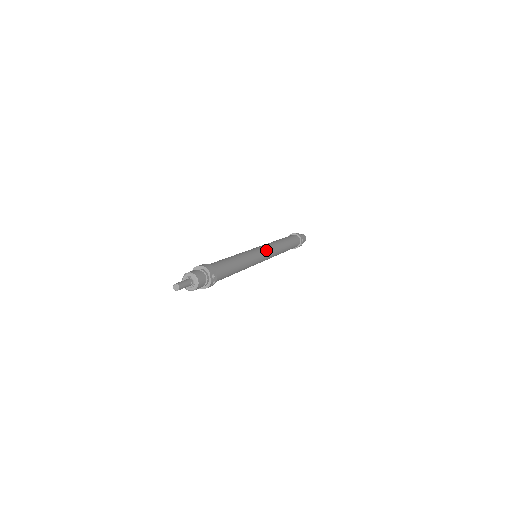
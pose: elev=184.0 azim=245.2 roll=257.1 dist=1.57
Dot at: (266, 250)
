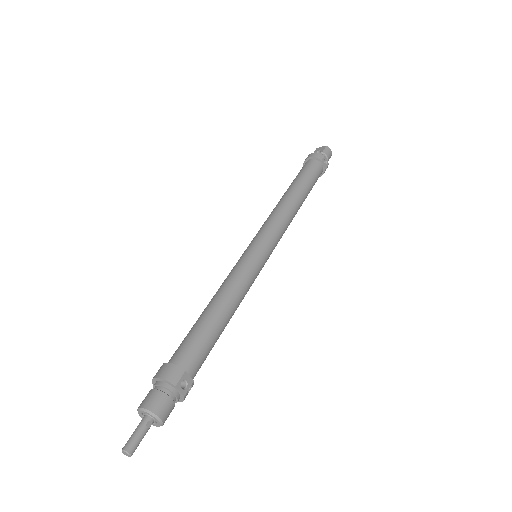
Dot at: (268, 239)
